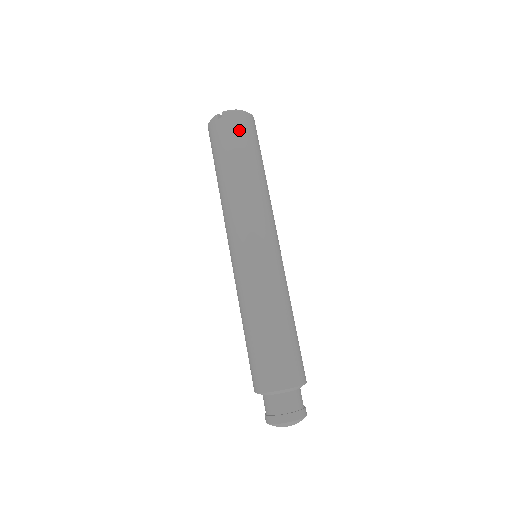
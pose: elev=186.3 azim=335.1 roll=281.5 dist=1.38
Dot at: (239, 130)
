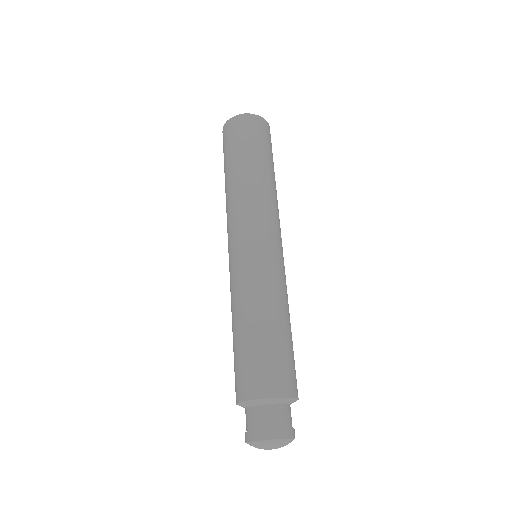
Dot at: (229, 136)
